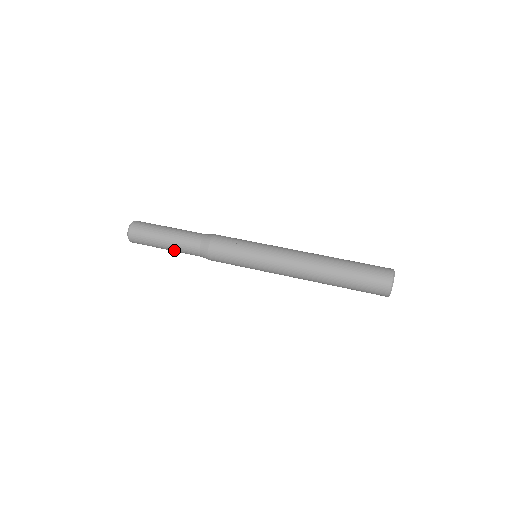
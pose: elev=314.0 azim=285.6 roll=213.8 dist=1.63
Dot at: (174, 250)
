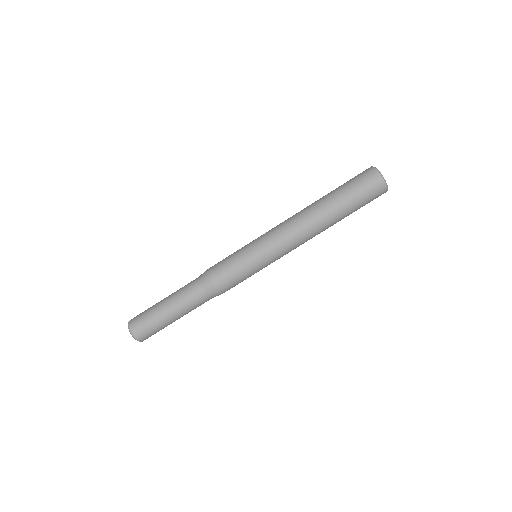
Dot at: occluded
